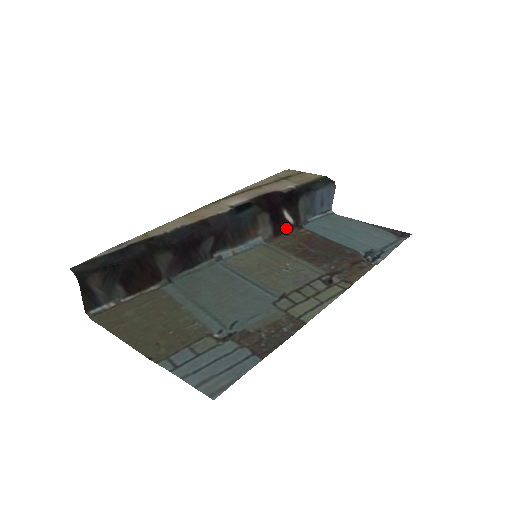
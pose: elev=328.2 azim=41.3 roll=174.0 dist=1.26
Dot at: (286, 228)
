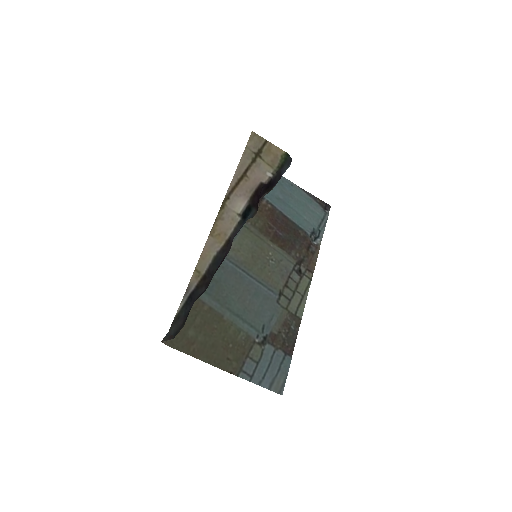
Dot at: occluded
